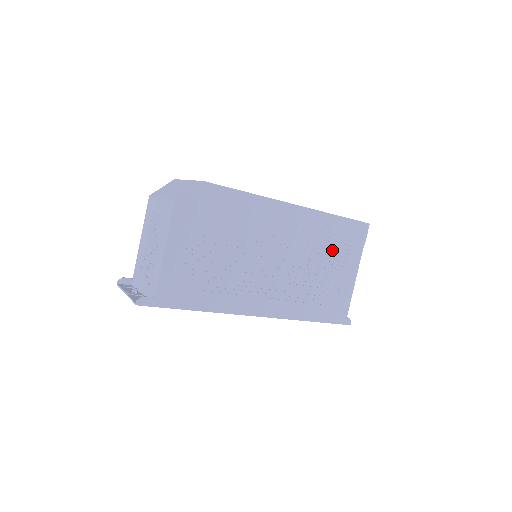
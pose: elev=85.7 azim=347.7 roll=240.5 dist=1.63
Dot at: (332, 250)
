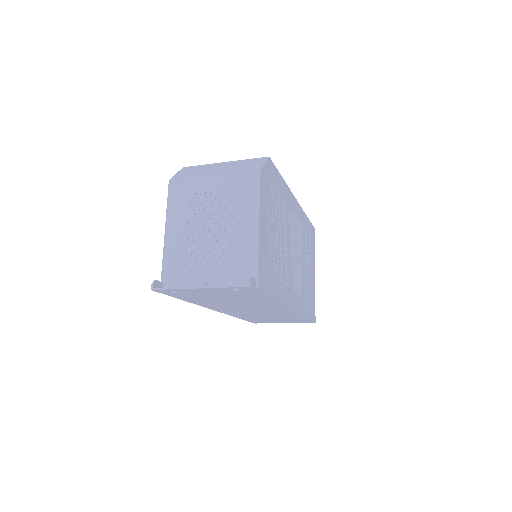
Dot at: (307, 248)
